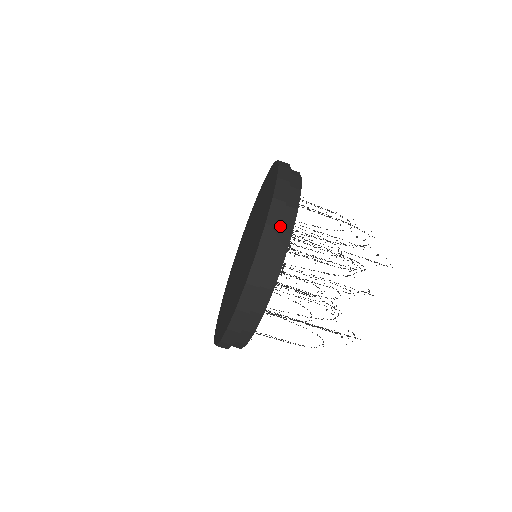
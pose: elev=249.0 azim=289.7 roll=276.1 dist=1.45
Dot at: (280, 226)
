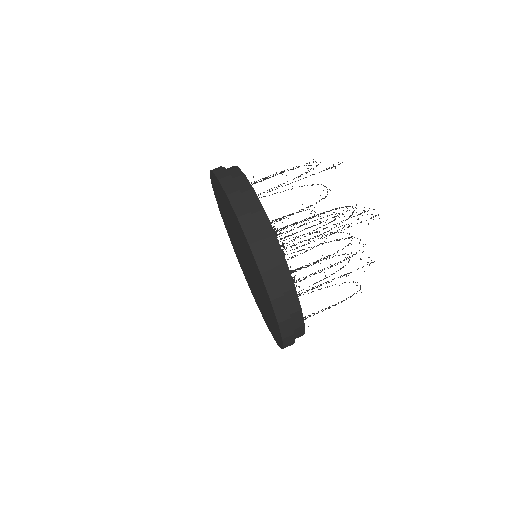
Dot at: occluded
